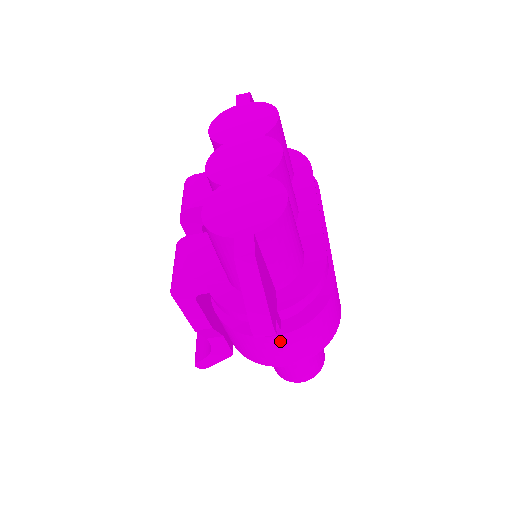
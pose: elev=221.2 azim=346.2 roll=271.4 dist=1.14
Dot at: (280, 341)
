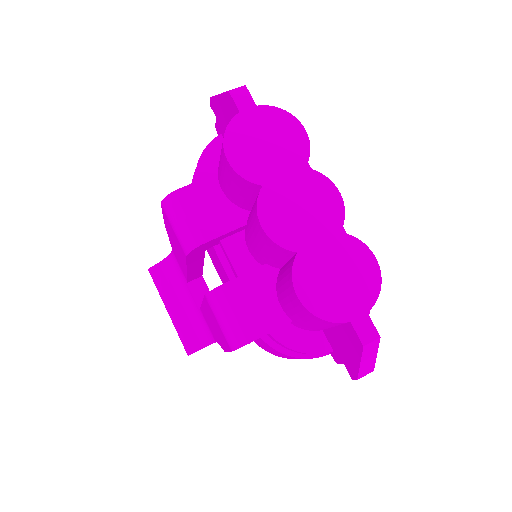
Dot at: occluded
